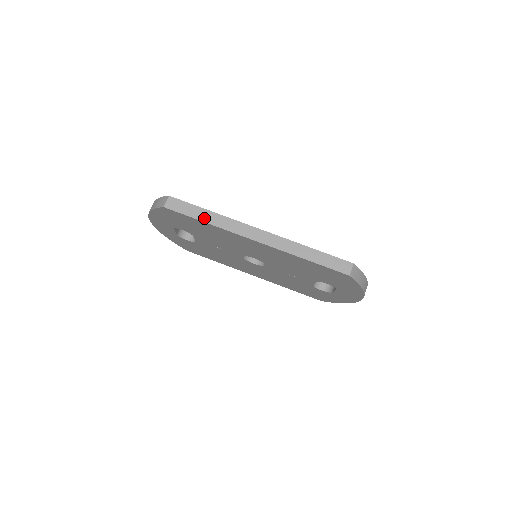
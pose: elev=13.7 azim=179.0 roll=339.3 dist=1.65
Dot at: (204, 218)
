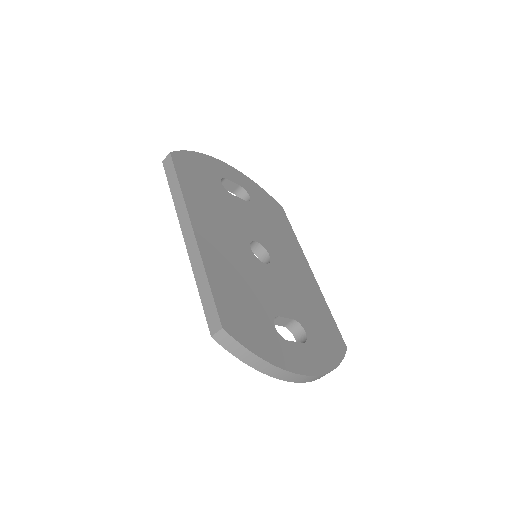
Dot at: (173, 189)
